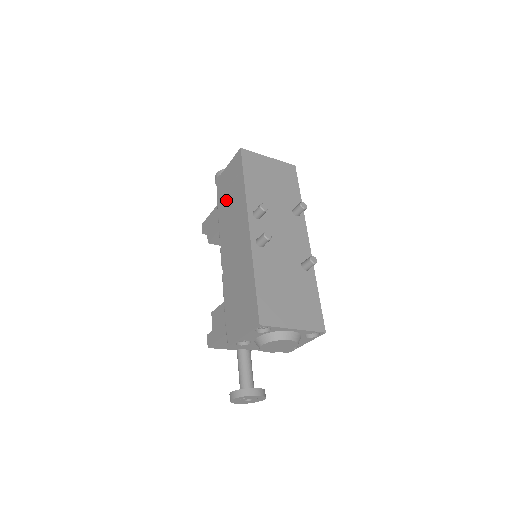
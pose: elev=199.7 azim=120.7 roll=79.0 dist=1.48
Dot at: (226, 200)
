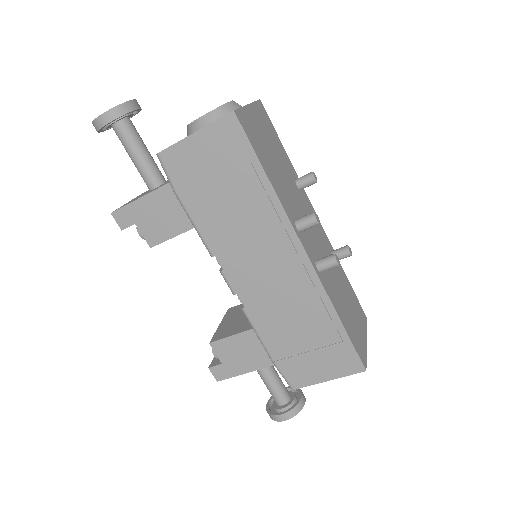
Dot at: (213, 199)
